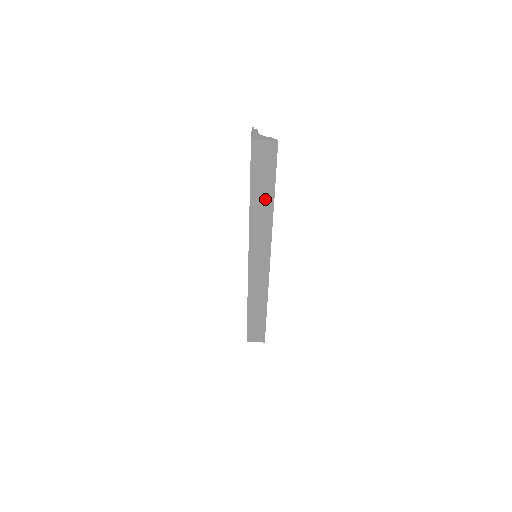
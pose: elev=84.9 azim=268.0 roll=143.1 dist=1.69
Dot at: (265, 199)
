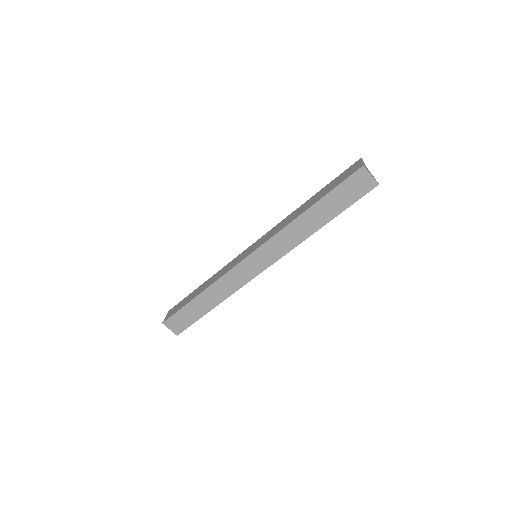
Dot at: (320, 218)
